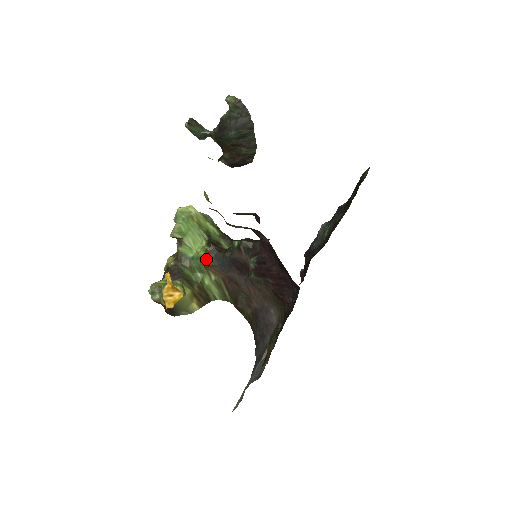
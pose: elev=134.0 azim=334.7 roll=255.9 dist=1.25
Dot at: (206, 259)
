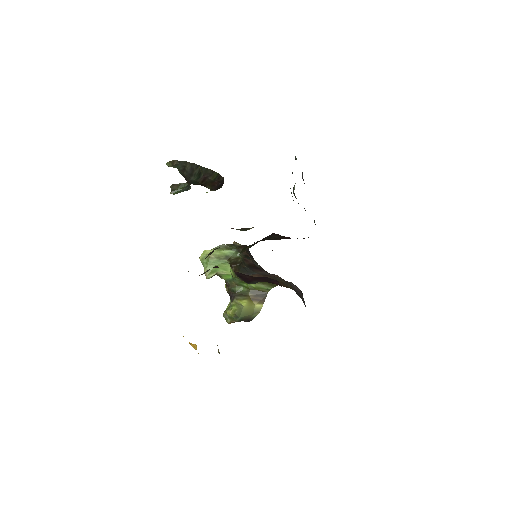
Dot at: (236, 277)
